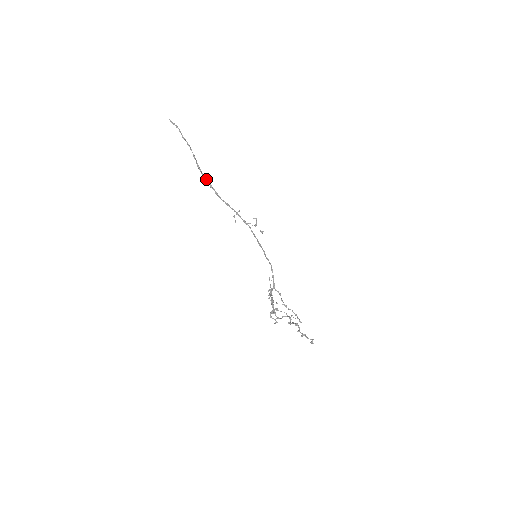
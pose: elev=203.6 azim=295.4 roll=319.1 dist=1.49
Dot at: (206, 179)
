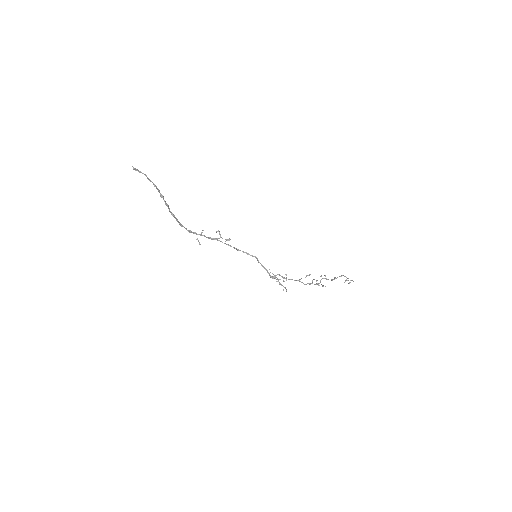
Dot at: (173, 214)
